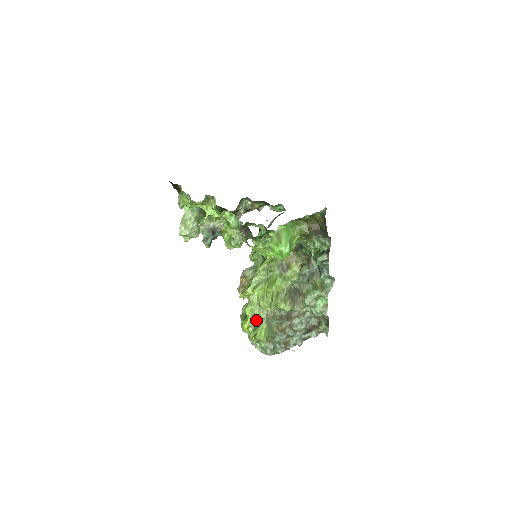
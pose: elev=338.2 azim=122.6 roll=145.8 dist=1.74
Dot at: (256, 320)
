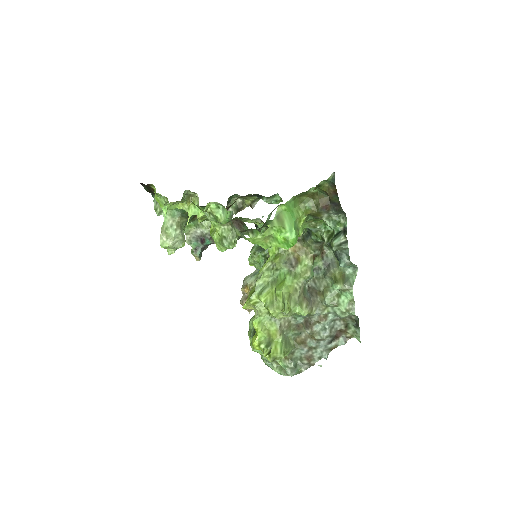
Dot at: (268, 334)
